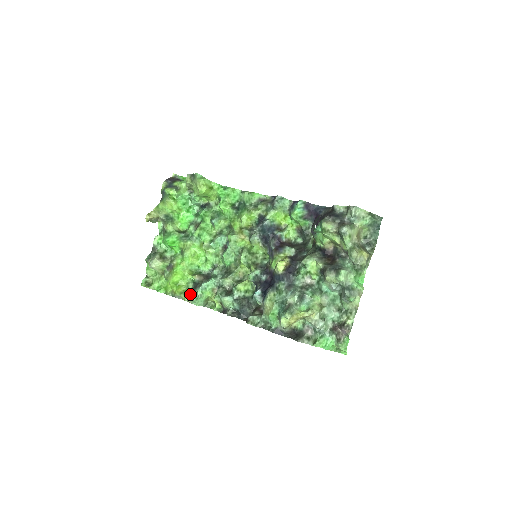
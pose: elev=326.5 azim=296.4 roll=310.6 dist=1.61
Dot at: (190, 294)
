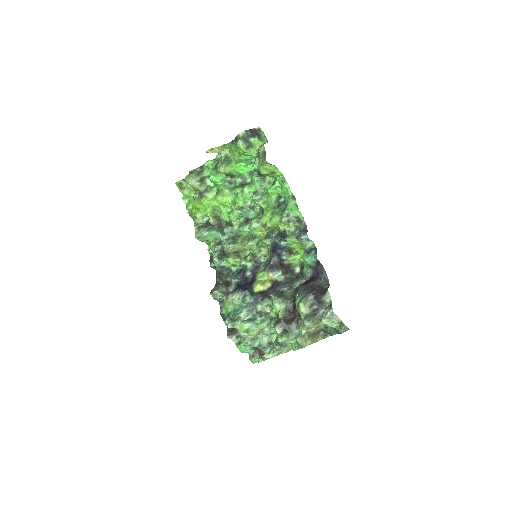
Dot at: (199, 227)
